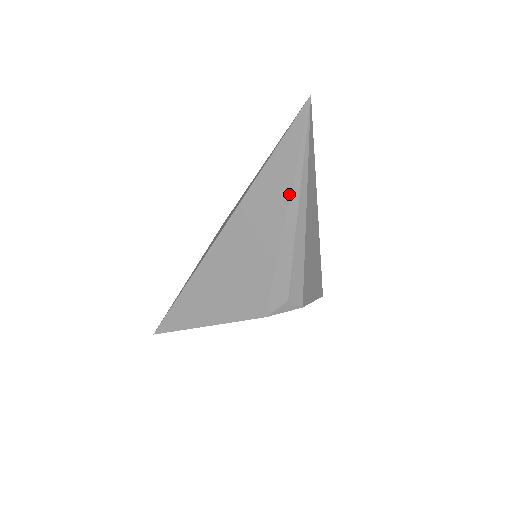
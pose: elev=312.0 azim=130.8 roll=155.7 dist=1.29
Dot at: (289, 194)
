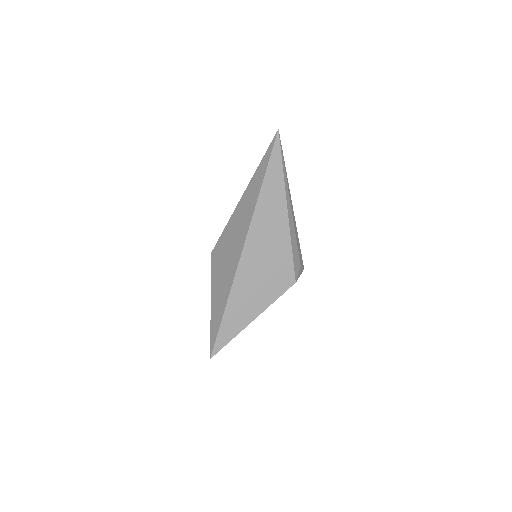
Dot at: (285, 193)
